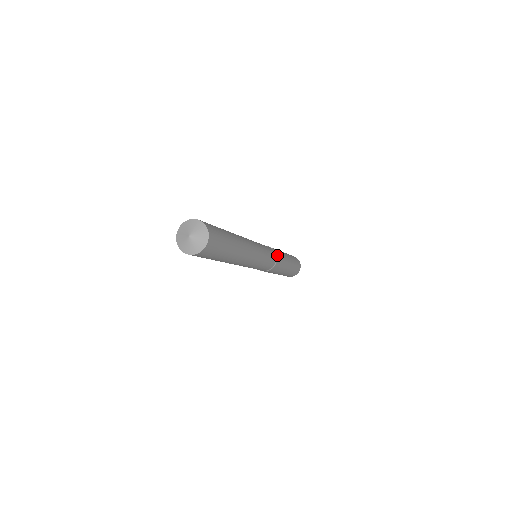
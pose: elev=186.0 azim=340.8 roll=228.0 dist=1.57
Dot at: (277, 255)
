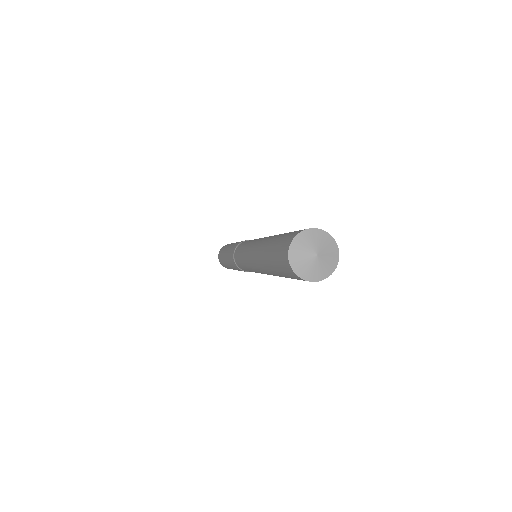
Dot at: occluded
